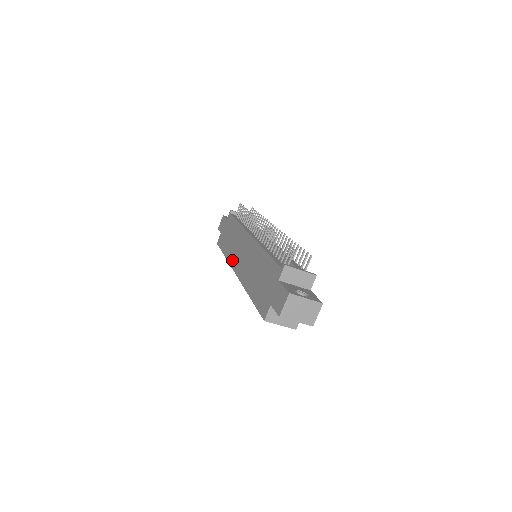
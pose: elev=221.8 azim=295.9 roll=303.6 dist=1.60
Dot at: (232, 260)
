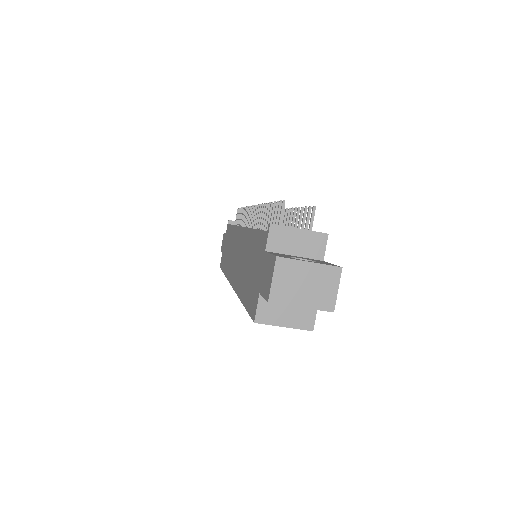
Dot at: (228, 272)
